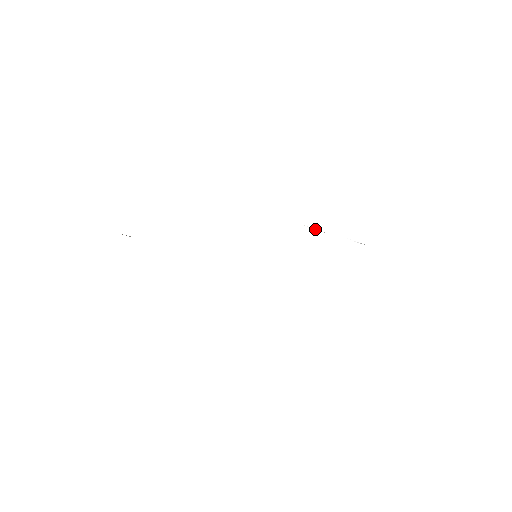
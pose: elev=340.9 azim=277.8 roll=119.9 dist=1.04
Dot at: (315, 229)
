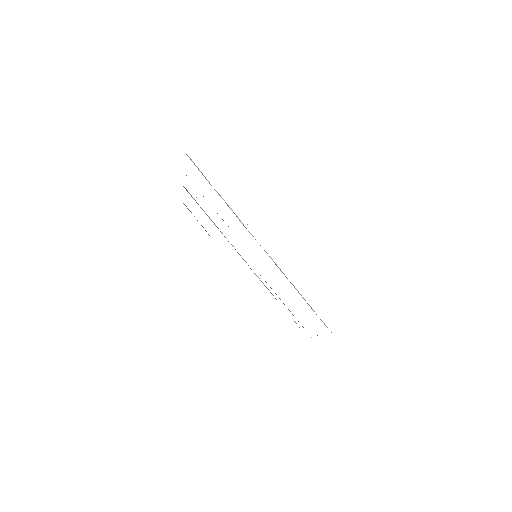
Dot at: (284, 274)
